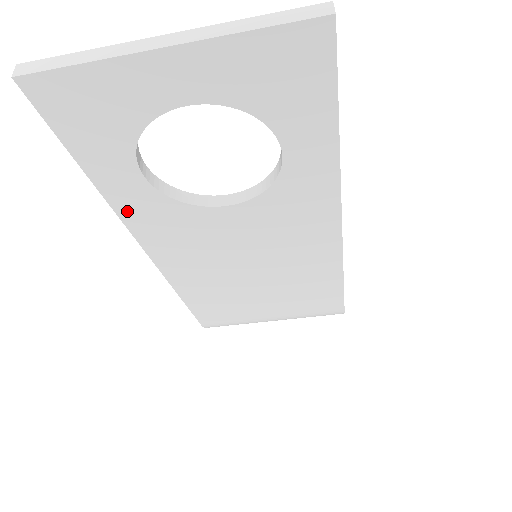
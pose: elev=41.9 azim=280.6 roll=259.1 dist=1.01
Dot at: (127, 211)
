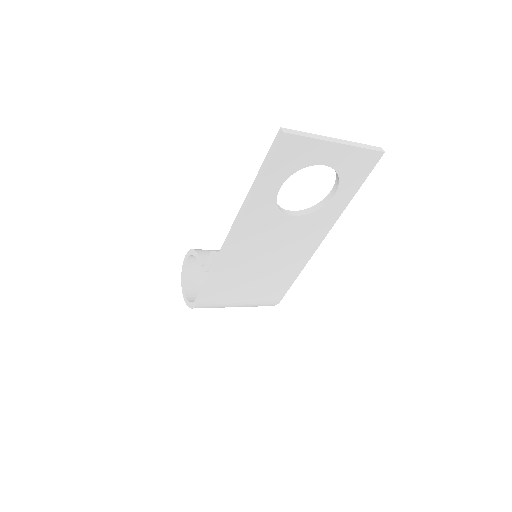
Dot at: (252, 206)
